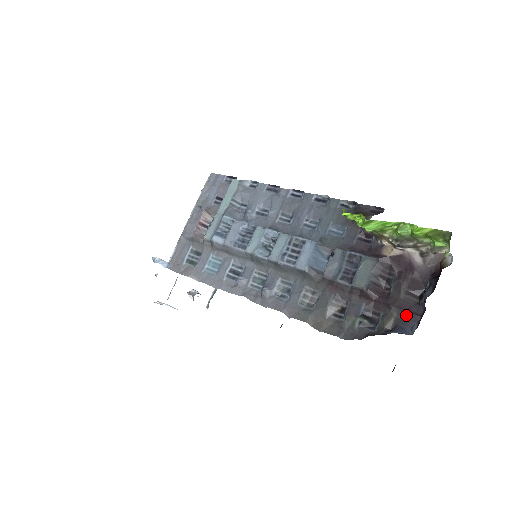
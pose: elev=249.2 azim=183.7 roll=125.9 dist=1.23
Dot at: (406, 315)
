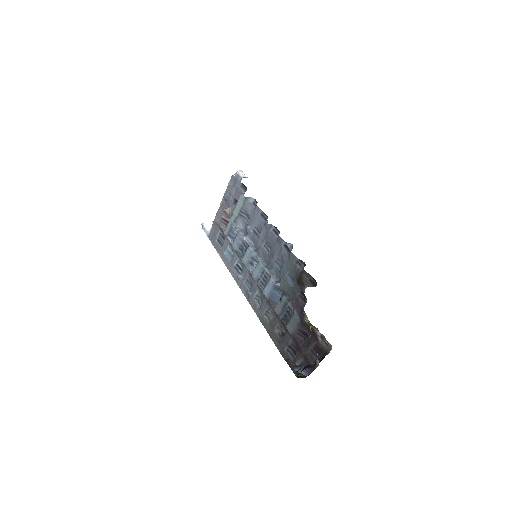
Dot at: (307, 363)
